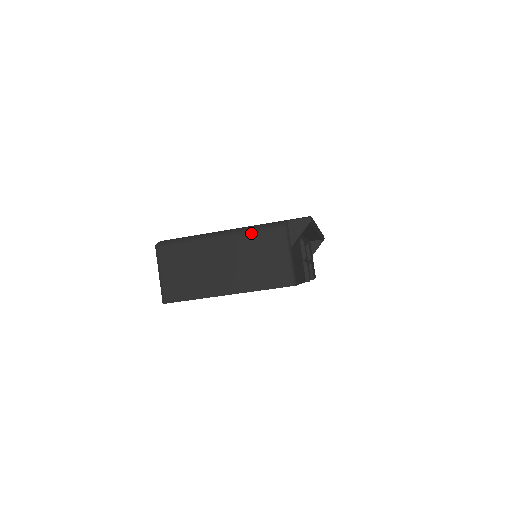
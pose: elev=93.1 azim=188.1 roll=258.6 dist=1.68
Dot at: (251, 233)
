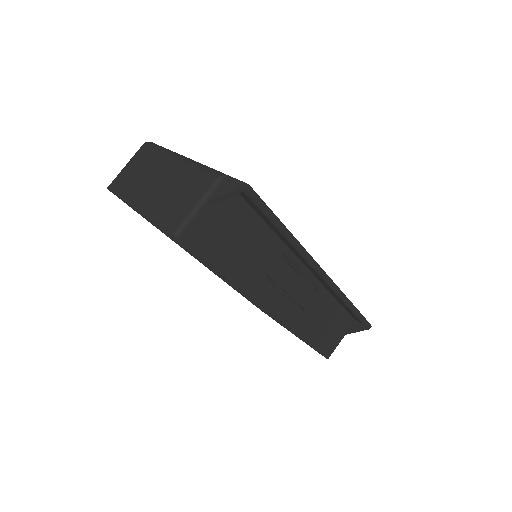
Dot at: (195, 167)
